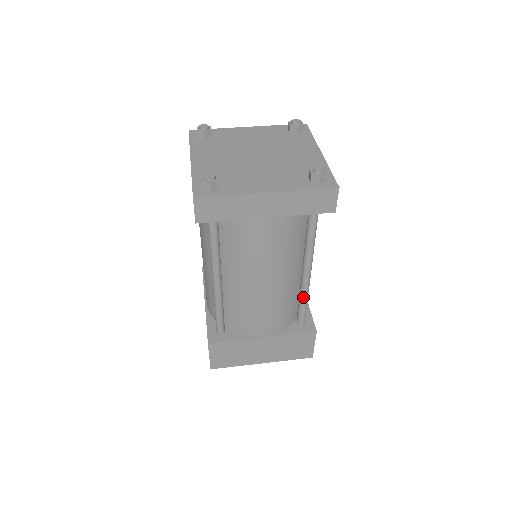
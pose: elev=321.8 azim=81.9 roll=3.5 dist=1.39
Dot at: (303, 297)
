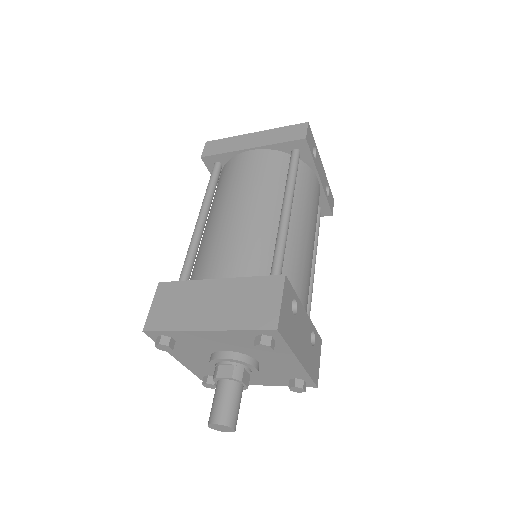
Dot at: (278, 238)
